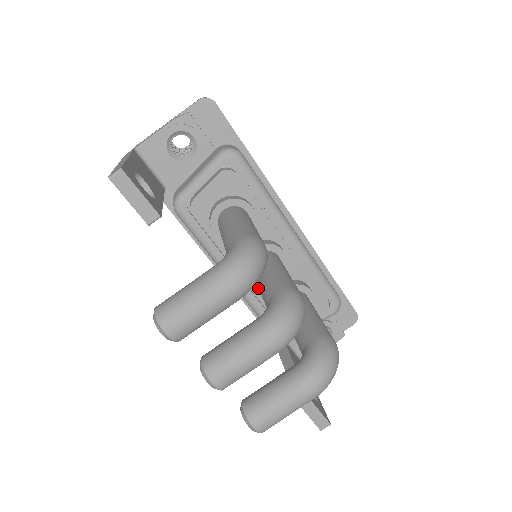
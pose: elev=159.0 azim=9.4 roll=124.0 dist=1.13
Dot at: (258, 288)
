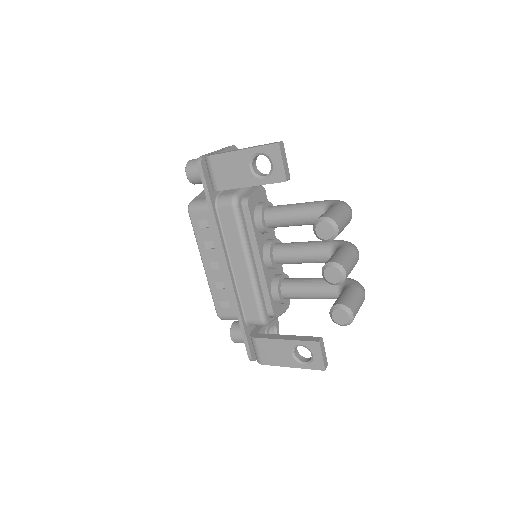
Dot at: (267, 274)
